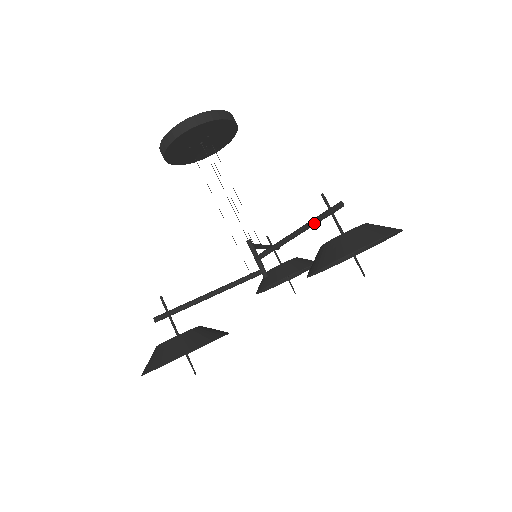
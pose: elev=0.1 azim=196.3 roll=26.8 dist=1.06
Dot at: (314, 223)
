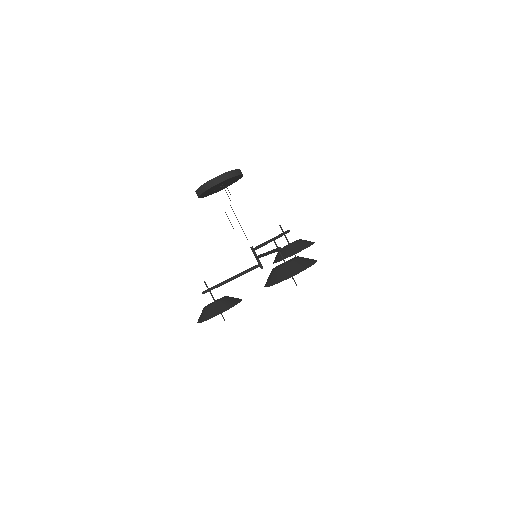
Dot at: occluded
